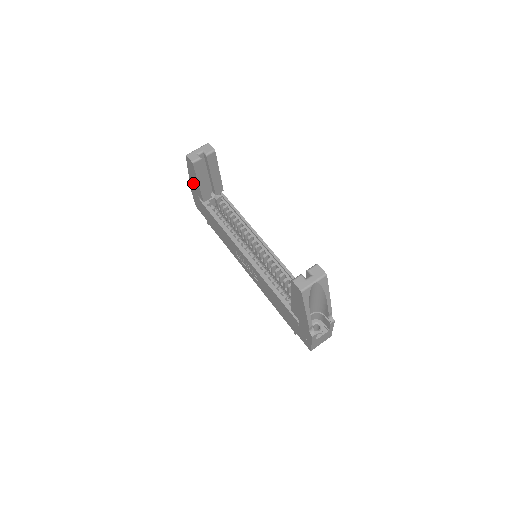
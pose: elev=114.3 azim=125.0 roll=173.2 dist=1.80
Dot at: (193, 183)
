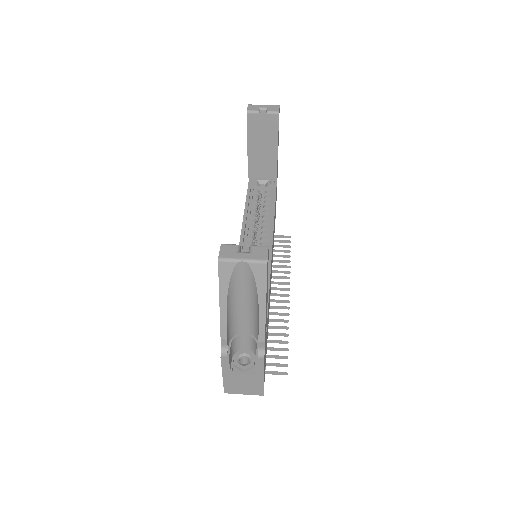
Dot at: occluded
